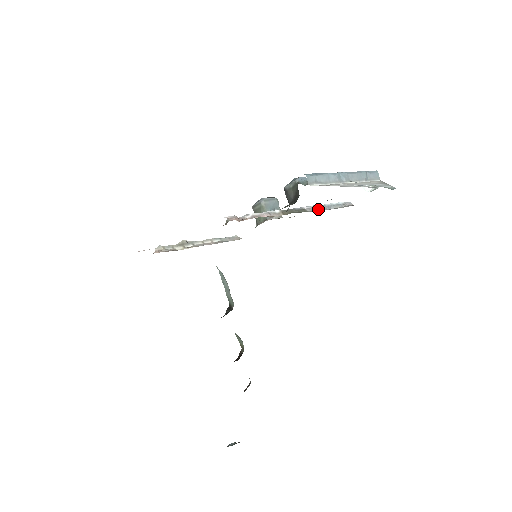
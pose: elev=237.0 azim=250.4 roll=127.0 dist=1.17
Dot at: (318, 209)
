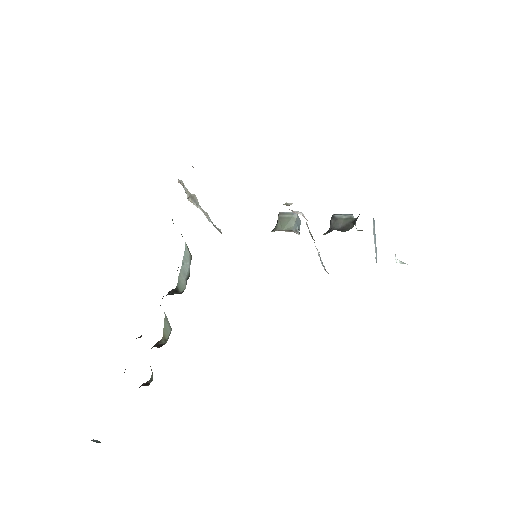
Dot at: (319, 255)
